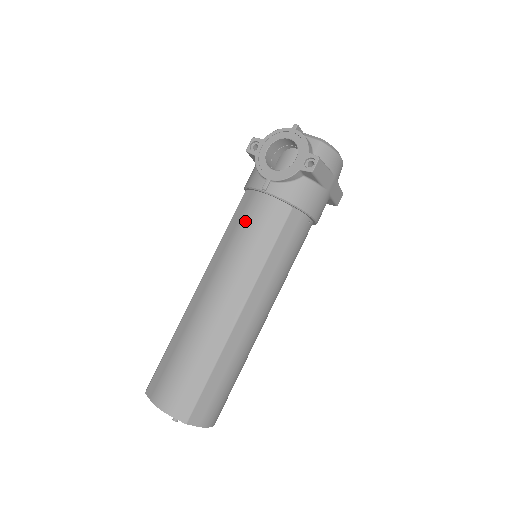
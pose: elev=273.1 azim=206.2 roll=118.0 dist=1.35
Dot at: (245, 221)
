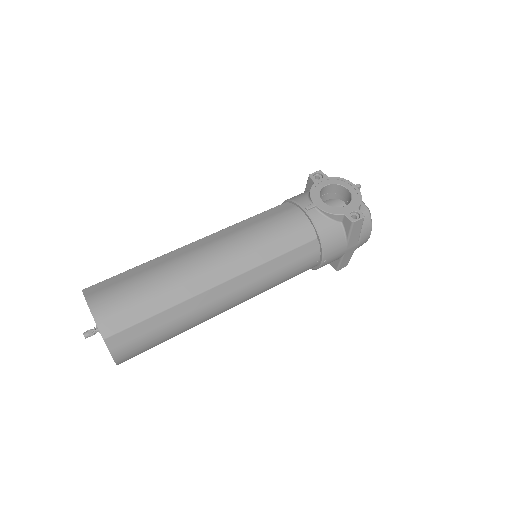
Dot at: (274, 220)
